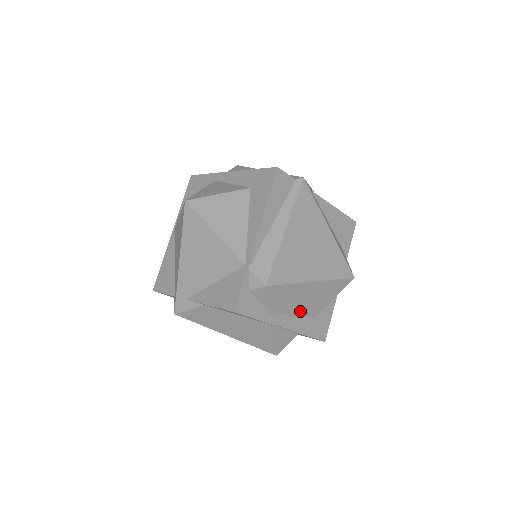
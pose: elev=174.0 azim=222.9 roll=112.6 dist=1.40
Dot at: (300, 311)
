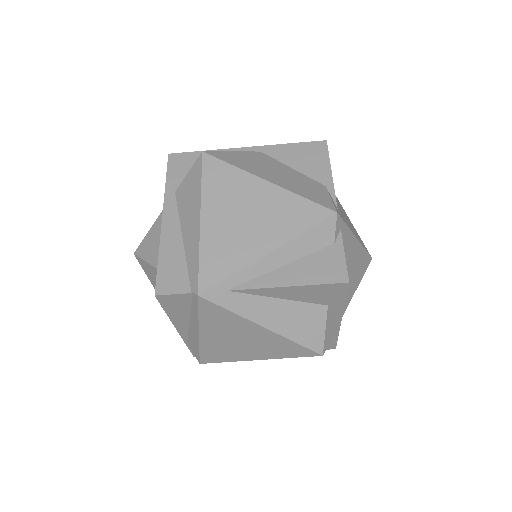
Dot at: occluded
